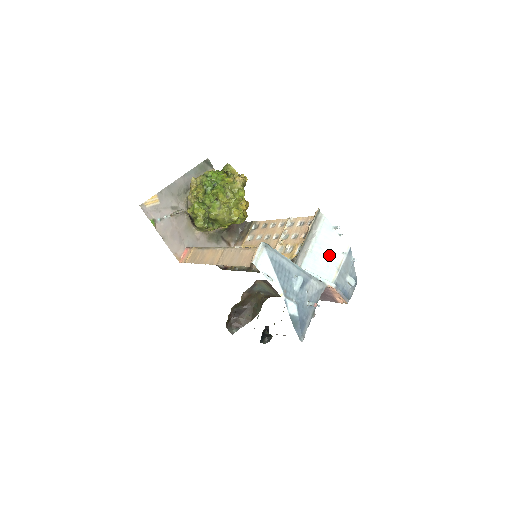
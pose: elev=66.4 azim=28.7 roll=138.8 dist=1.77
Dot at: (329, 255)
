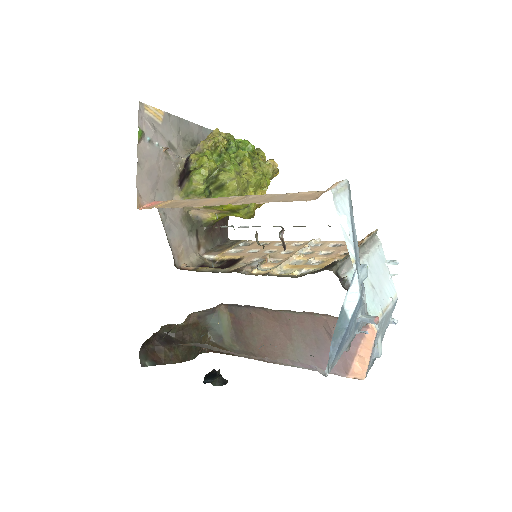
Dot at: (377, 288)
